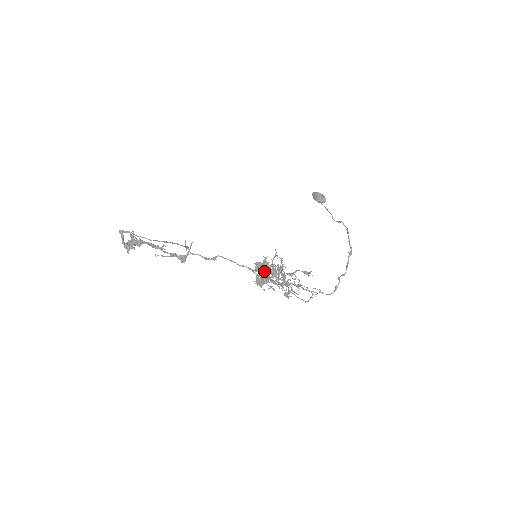
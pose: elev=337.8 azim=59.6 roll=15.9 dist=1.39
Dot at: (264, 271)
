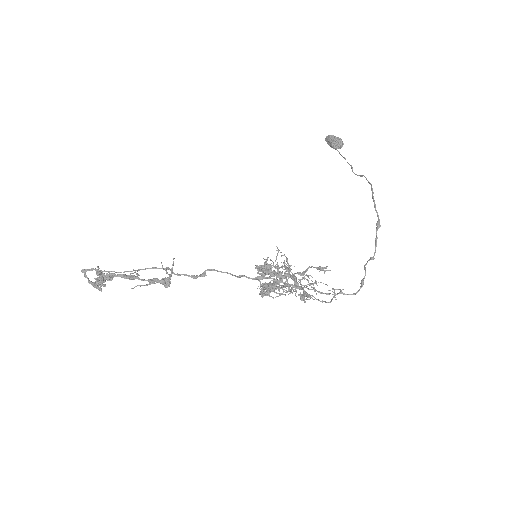
Dot at: (267, 277)
